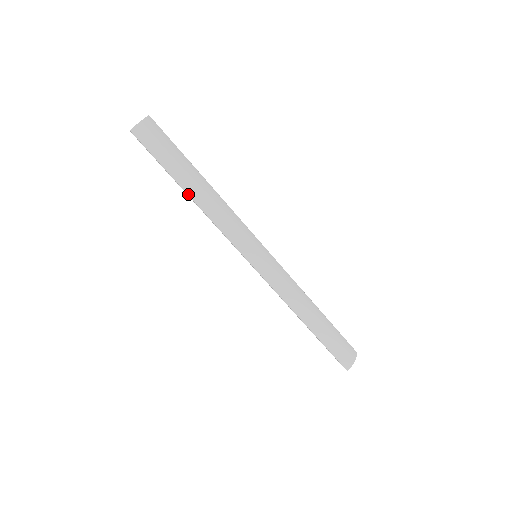
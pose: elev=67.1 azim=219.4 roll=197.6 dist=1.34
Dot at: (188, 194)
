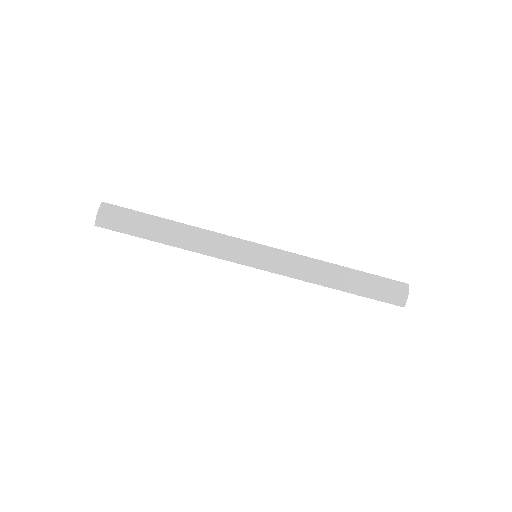
Dot at: (167, 244)
